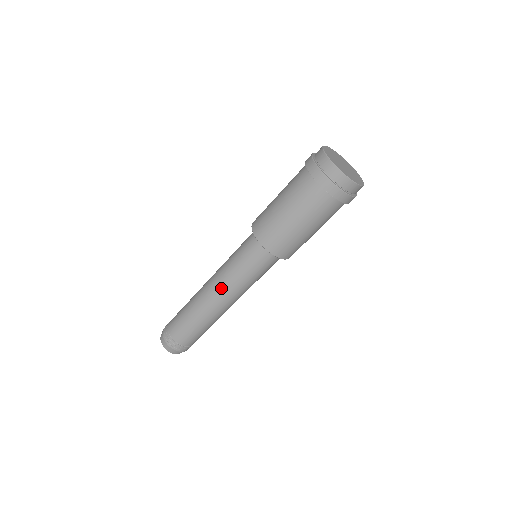
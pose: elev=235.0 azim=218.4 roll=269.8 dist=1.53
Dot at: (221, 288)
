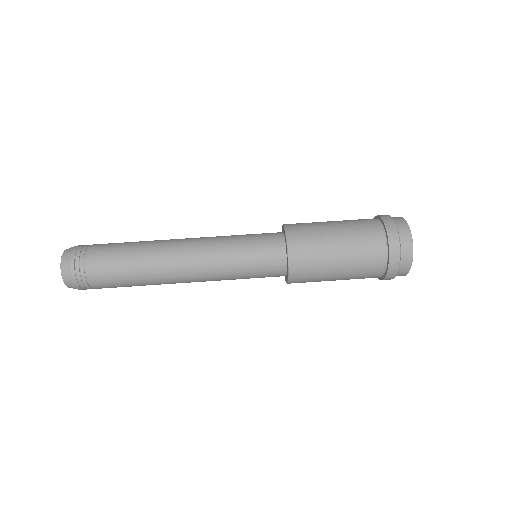
Dot at: (201, 258)
